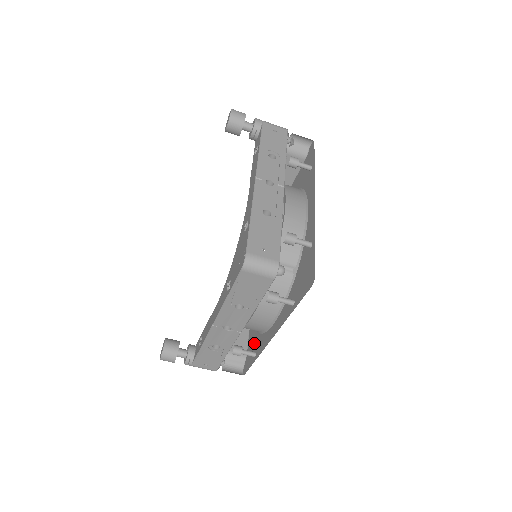
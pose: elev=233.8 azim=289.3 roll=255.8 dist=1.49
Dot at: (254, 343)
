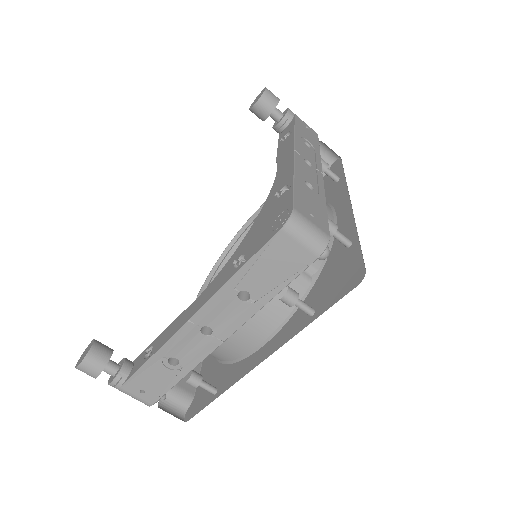
Dot at: (214, 378)
